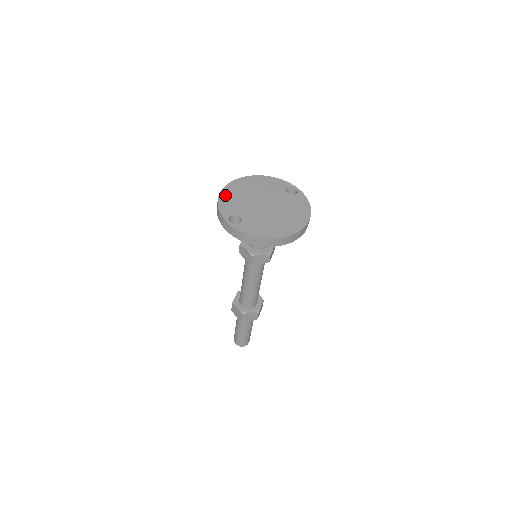
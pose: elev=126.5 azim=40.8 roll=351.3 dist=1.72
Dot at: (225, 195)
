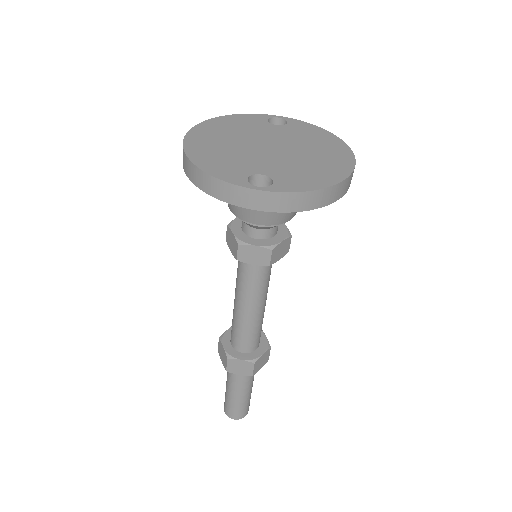
Dot at: (199, 157)
